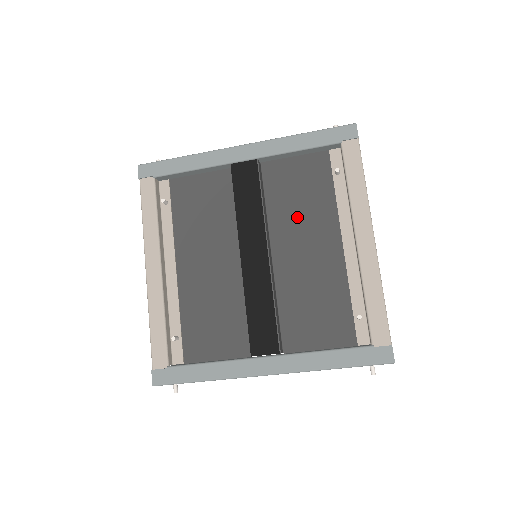
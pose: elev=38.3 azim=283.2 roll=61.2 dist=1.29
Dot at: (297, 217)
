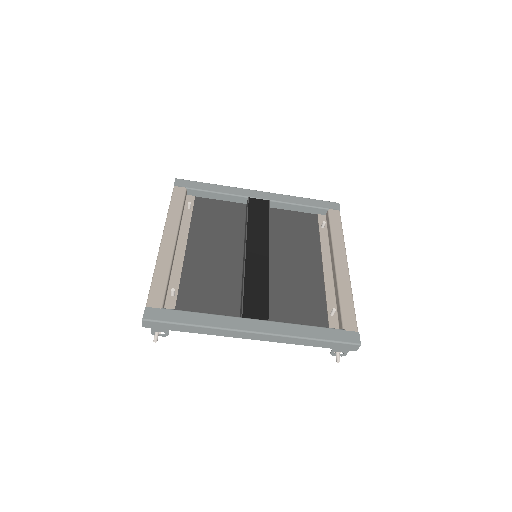
Dot at: (290, 243)
